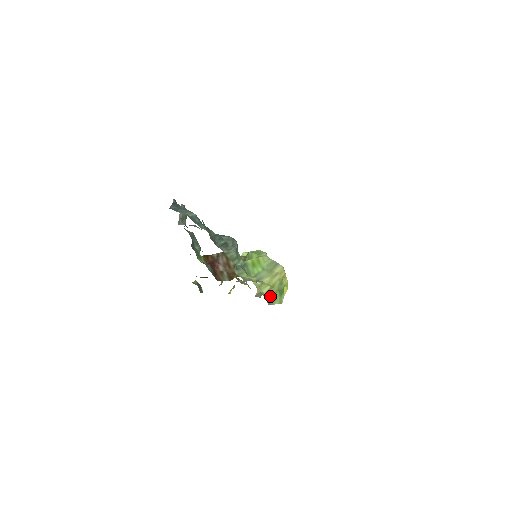
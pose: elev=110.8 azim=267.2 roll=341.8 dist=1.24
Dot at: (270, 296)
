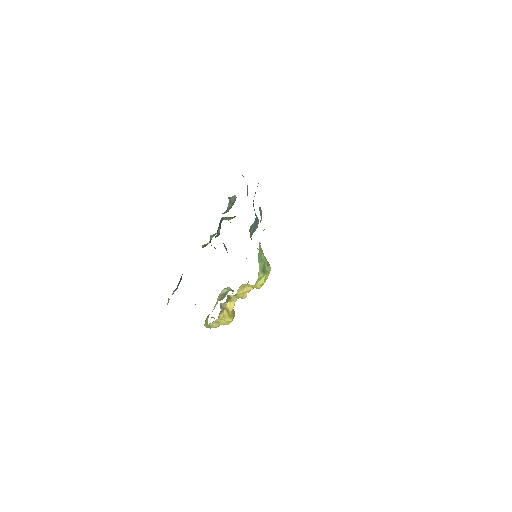
Dot at: (261, 253)
